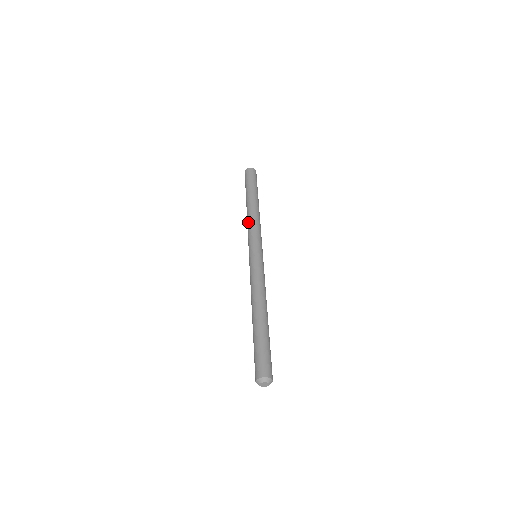
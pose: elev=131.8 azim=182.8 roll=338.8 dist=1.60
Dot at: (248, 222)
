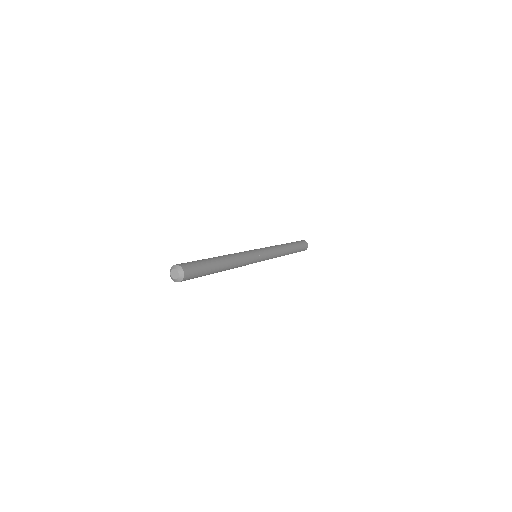
Dot at: occluded
